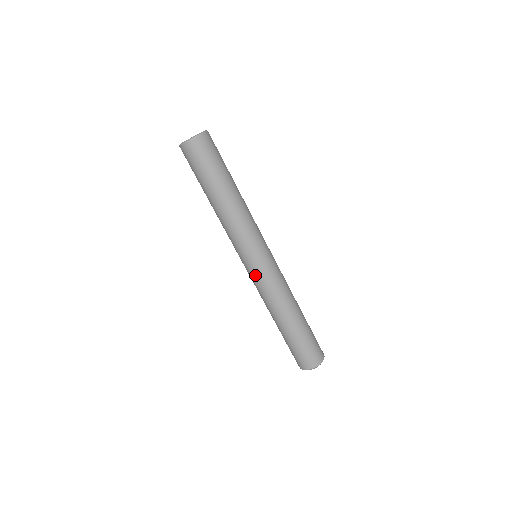
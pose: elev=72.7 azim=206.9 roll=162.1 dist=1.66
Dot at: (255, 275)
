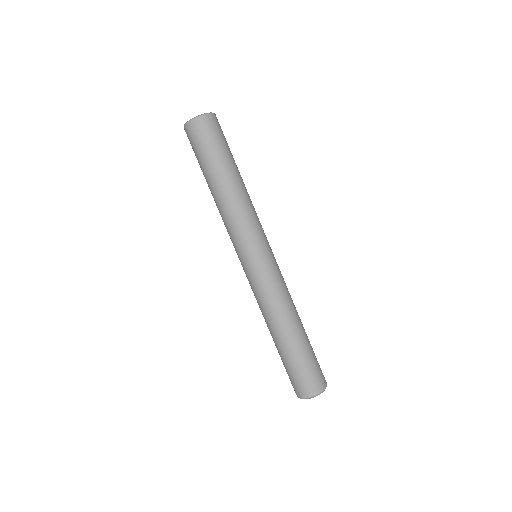
Dot at: (248, 277)
